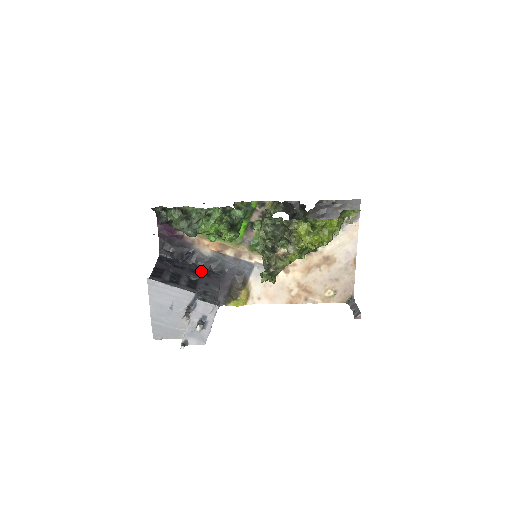
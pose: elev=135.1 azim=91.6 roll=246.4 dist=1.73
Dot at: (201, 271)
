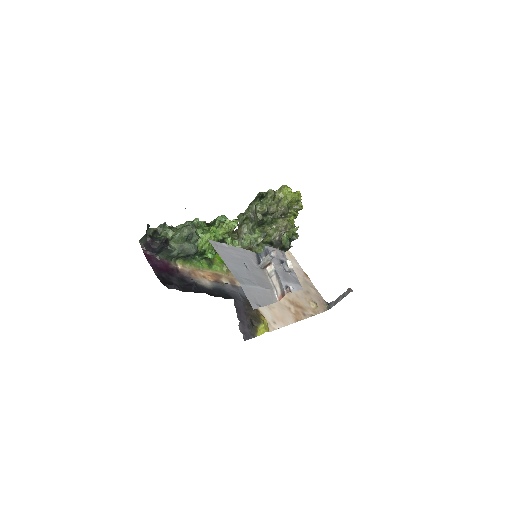
Dot at: occluded
